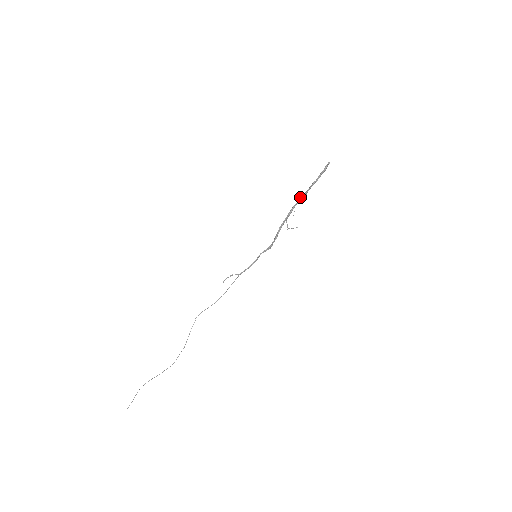
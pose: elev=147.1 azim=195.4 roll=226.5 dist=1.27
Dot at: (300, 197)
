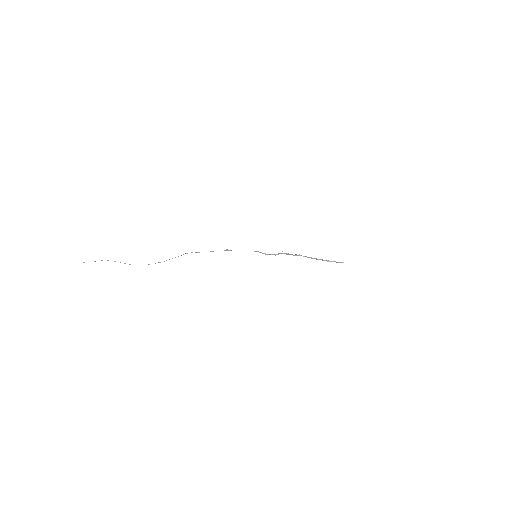
Dot at: (311, 257)
